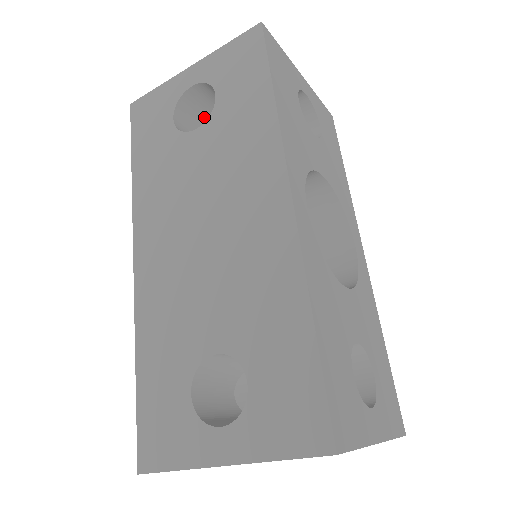
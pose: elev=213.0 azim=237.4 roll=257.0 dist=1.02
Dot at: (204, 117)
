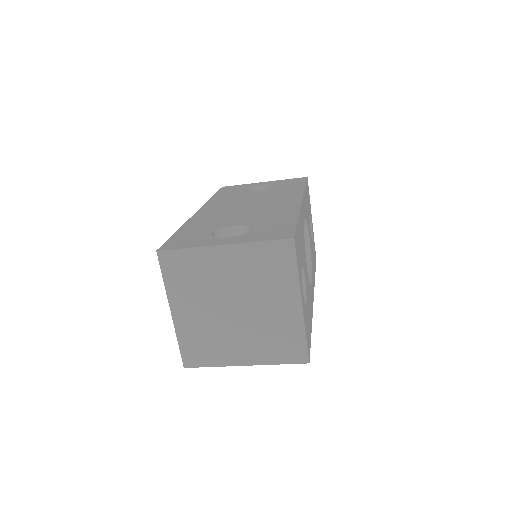
Dot at: occluded
